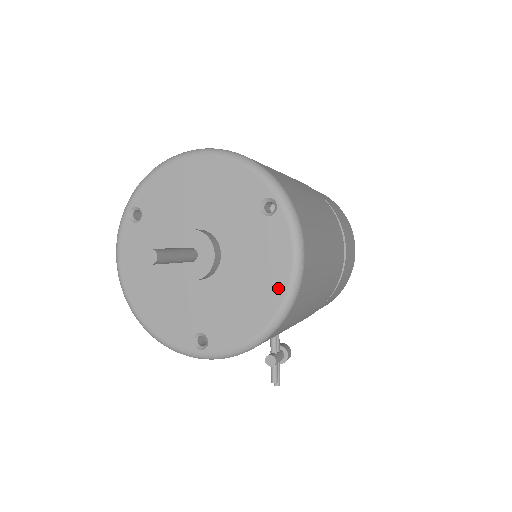
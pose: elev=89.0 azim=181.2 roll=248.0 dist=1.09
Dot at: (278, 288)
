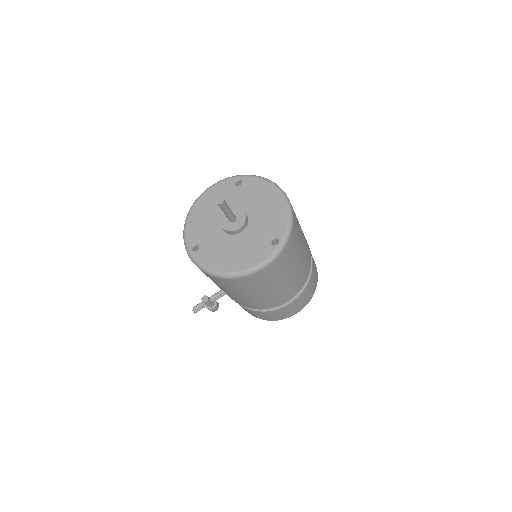
Dot at: (240, 266)
